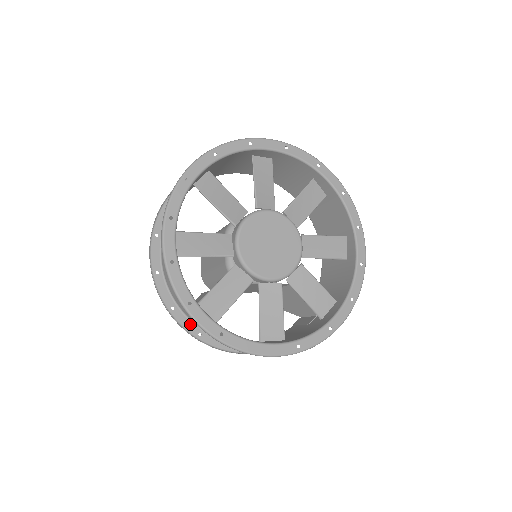
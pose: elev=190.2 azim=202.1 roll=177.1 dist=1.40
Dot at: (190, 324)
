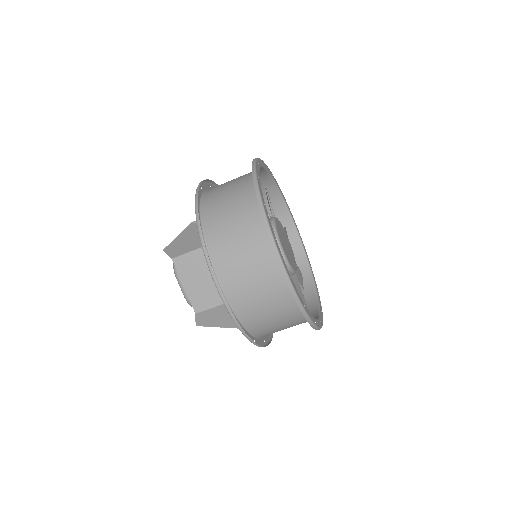
Dot at: occluded
